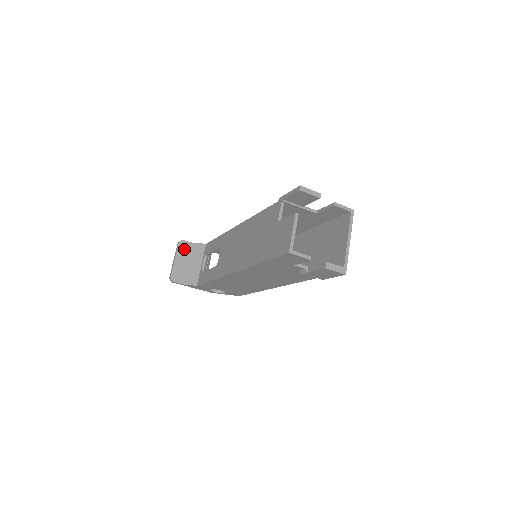
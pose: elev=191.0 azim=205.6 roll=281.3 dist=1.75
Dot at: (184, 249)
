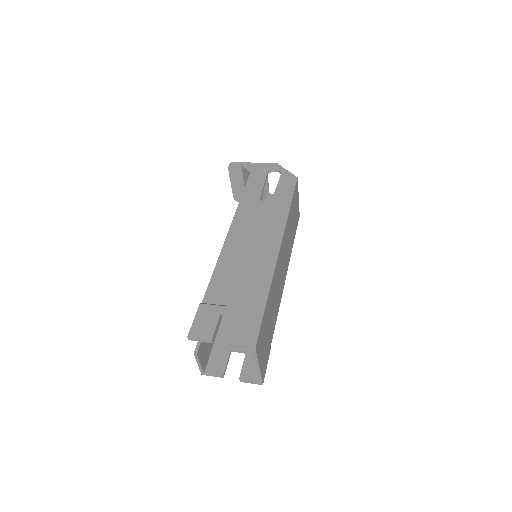
Dot at: (236, 173)
